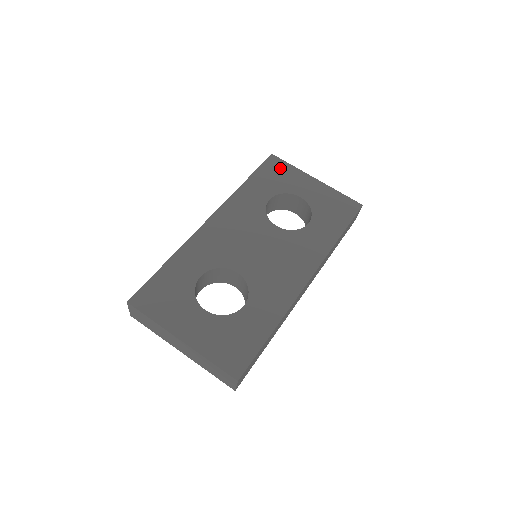
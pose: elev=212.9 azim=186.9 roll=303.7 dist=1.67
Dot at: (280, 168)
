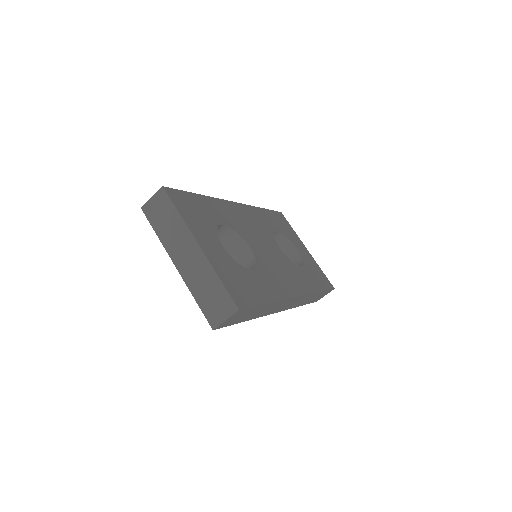
Dot at: (286, 223)
